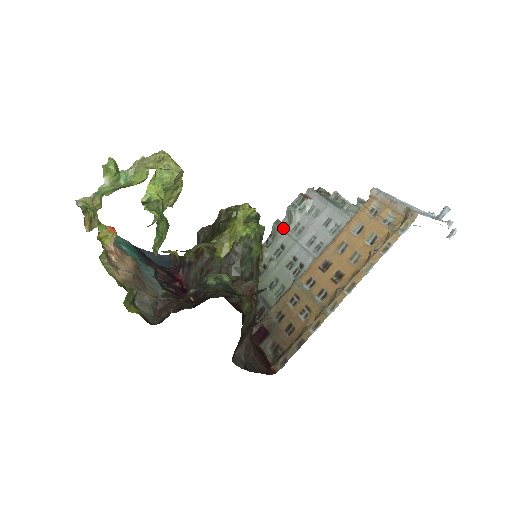
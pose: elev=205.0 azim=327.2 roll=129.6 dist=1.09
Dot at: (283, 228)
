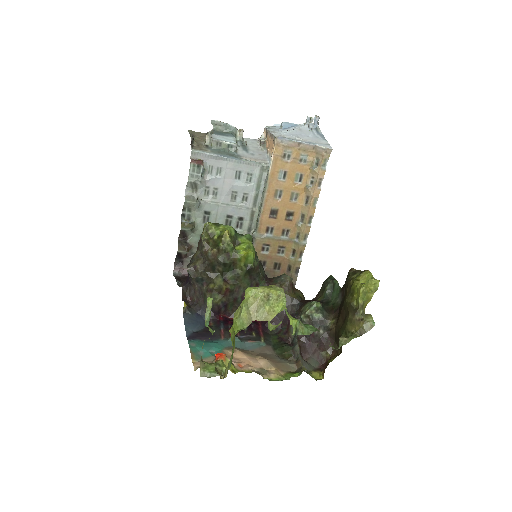
Dot at: (197, 199)
